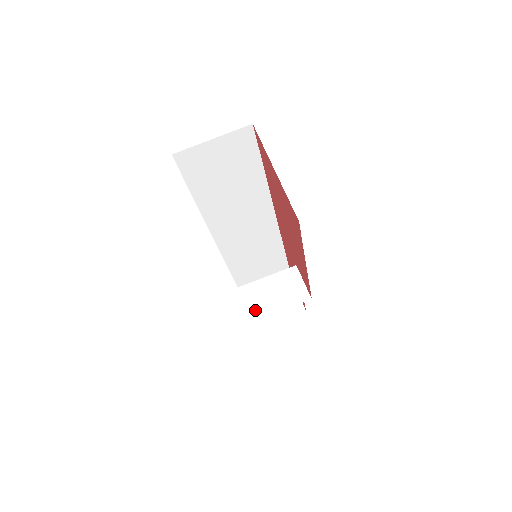
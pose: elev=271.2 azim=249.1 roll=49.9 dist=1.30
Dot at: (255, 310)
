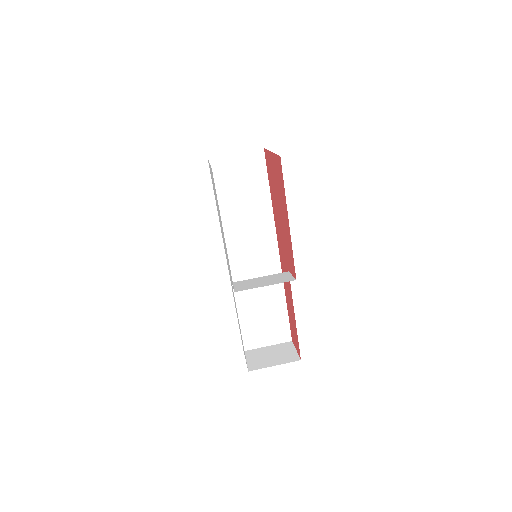
Dot at: (247, 287)
